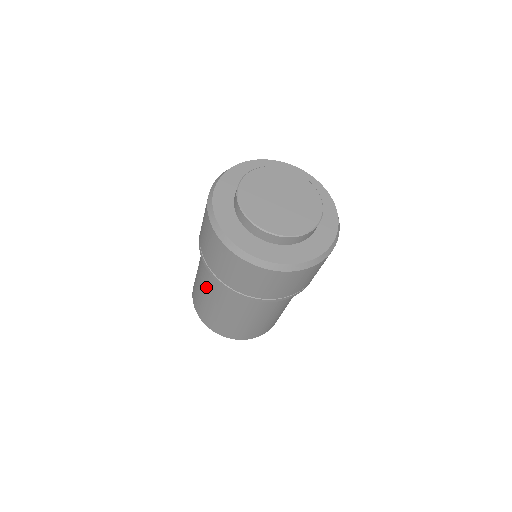
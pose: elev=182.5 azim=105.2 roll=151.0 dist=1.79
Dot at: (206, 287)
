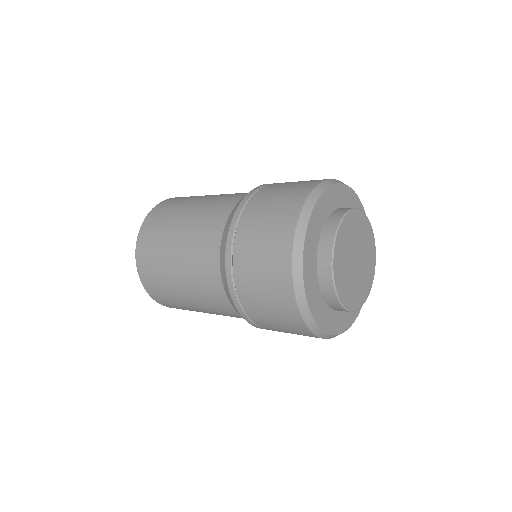
Dot at: (191, 262)
